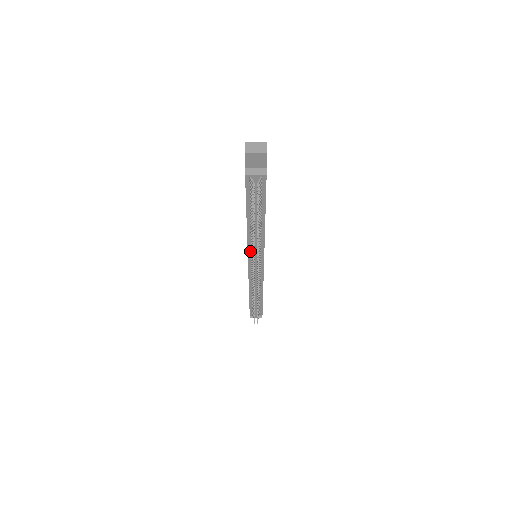
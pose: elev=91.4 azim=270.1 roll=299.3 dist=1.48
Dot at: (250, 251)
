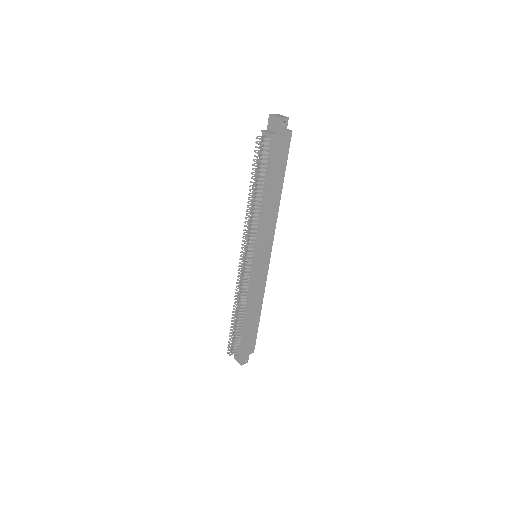
Dot at: (249, 236)
